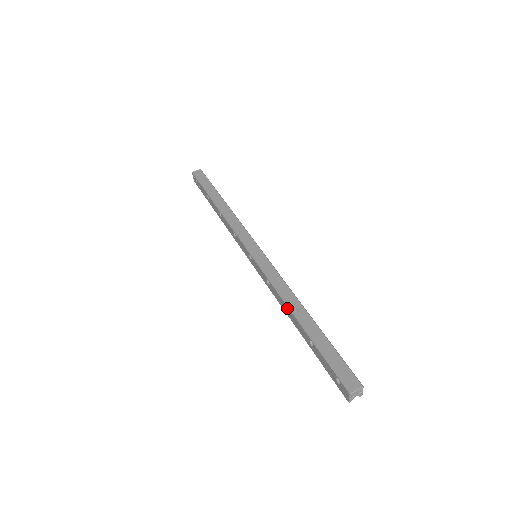
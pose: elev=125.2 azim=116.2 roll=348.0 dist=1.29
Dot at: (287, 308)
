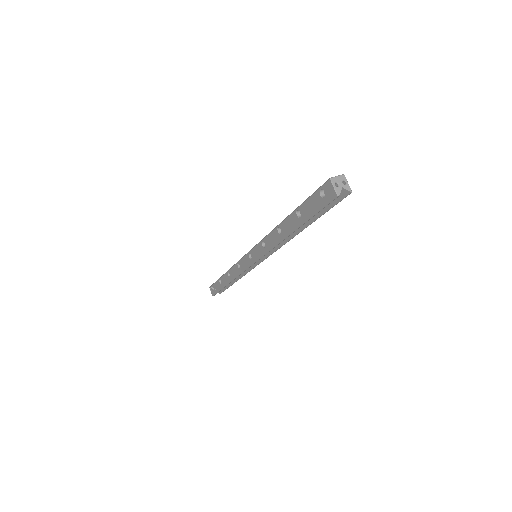
Dot at: (278, 232)
